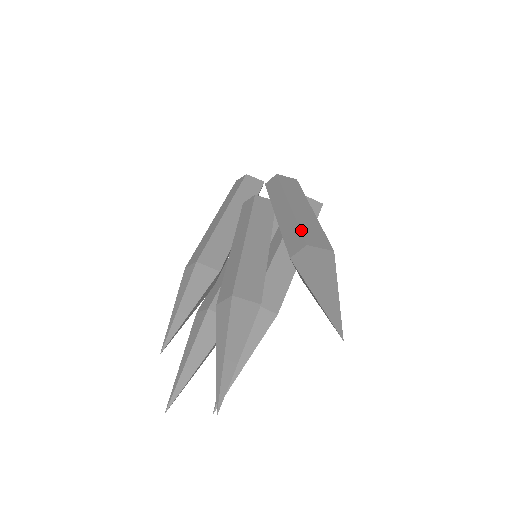
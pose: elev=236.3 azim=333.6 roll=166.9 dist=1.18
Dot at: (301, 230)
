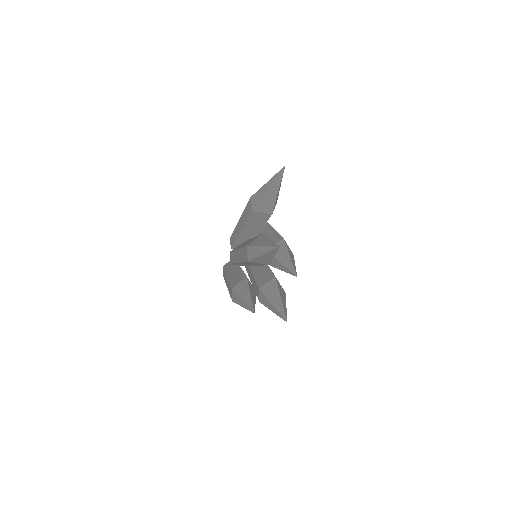
Dot at: (247, 205)
